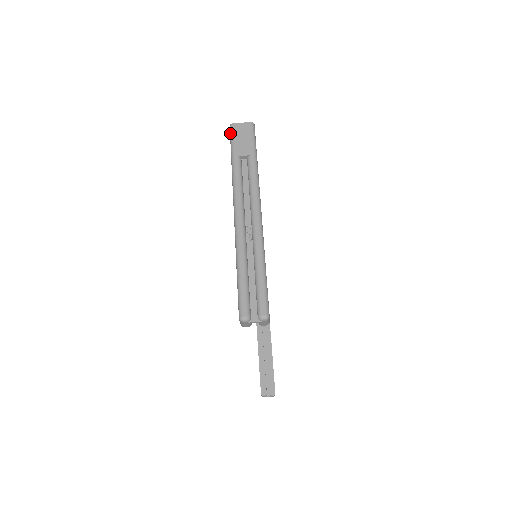
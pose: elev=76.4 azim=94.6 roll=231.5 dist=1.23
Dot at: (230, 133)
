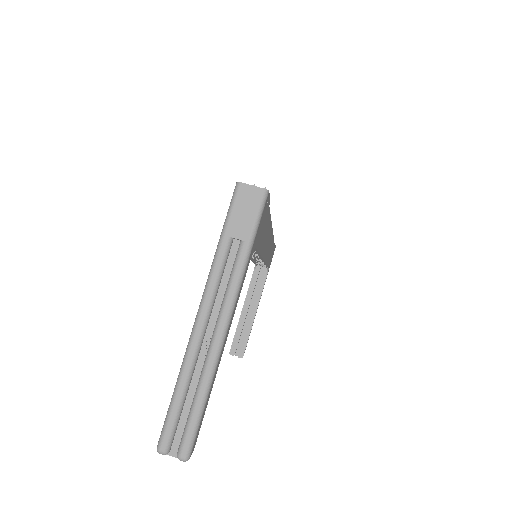
Dot at: (233, 195)
